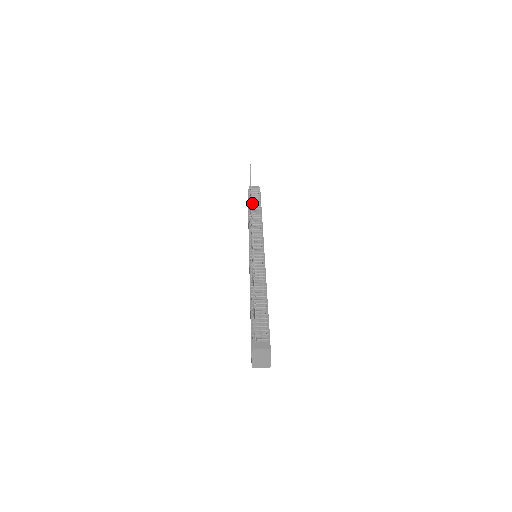
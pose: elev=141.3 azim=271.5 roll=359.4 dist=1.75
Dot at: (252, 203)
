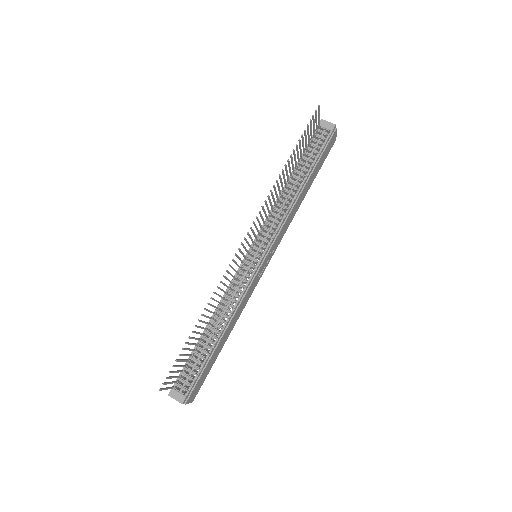
Dot at: (304, 159)
